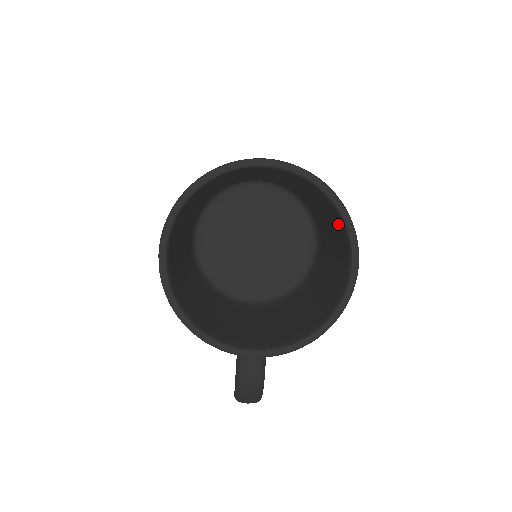
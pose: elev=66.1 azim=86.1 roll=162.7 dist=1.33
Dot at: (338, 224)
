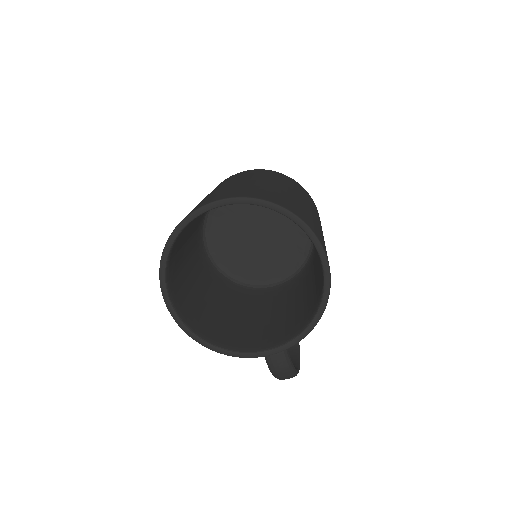
Dot at: occluded
